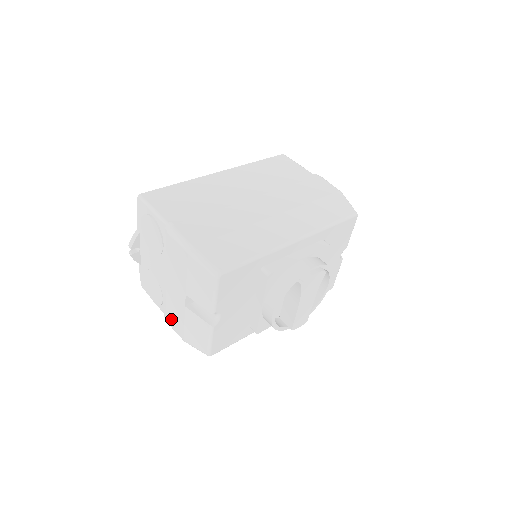
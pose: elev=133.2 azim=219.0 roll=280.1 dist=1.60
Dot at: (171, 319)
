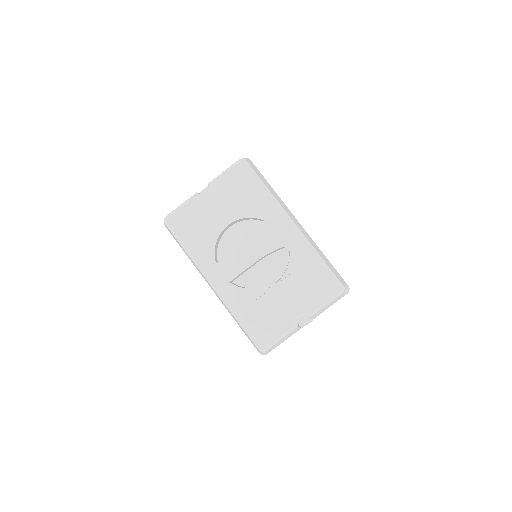
Dot at: occluded
